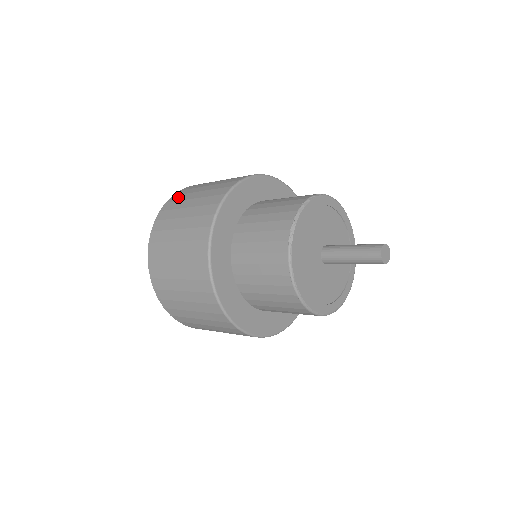
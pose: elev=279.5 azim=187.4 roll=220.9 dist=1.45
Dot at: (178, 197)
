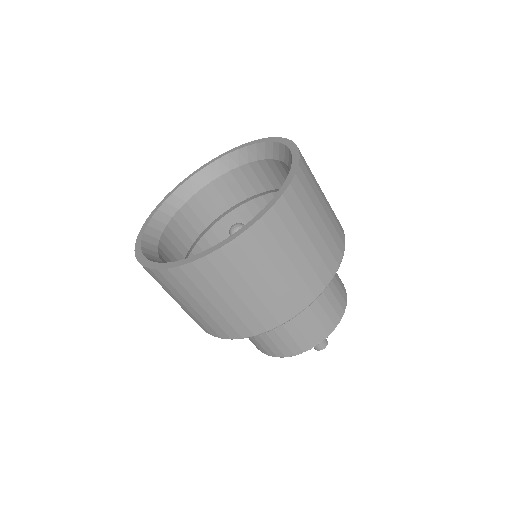
Dot at: (278, 227)
